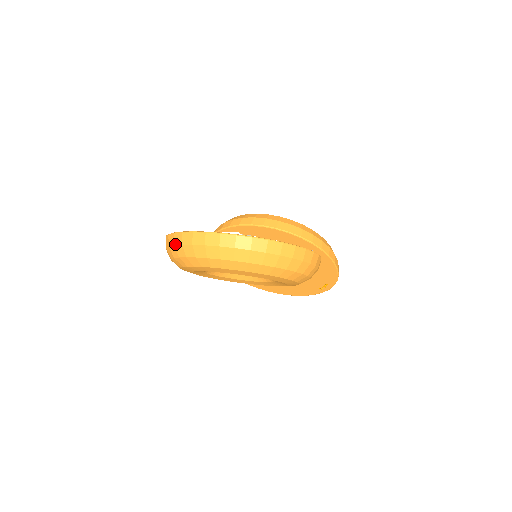
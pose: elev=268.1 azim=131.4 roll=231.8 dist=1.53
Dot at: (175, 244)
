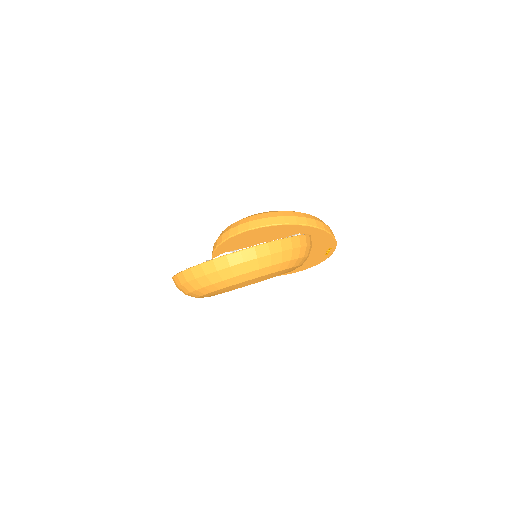
Dot at: (182, 283)
